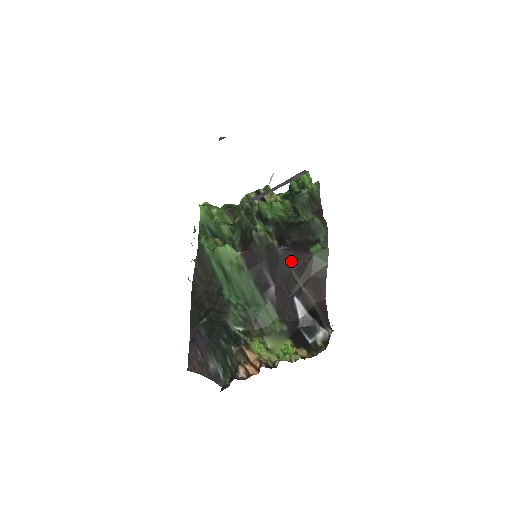
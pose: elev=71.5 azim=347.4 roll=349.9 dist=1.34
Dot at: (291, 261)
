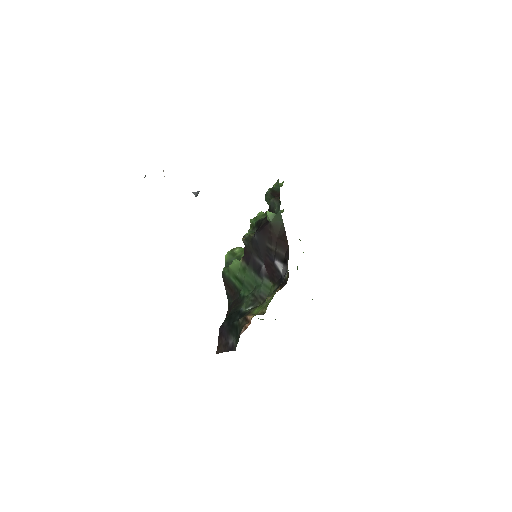
Dot at: (263, 238)
